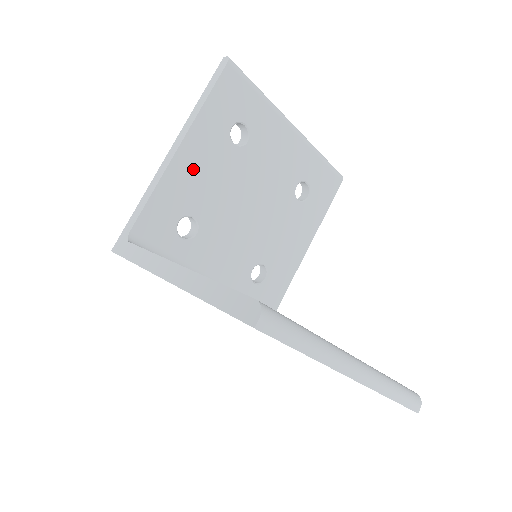
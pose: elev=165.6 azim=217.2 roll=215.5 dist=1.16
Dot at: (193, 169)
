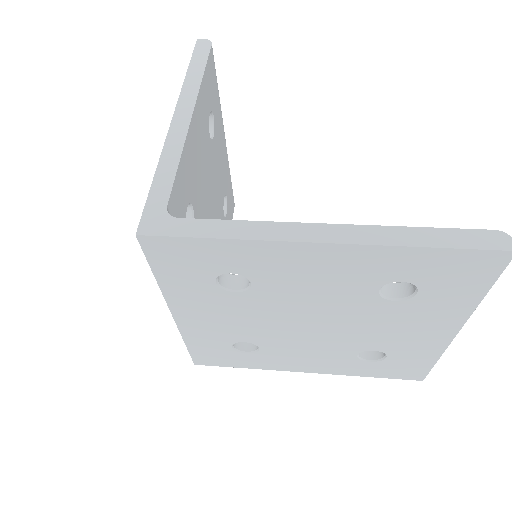
Dot at: (195, 147)
